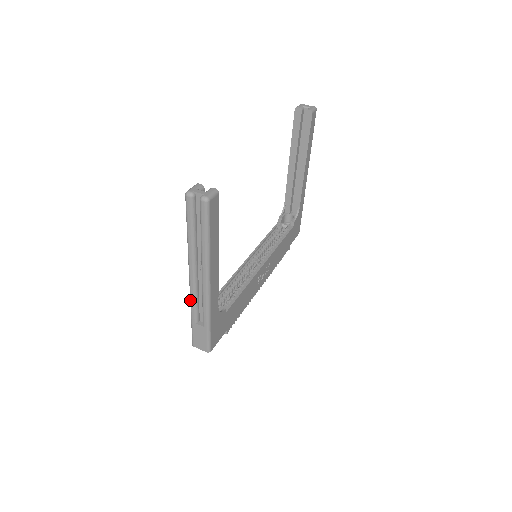
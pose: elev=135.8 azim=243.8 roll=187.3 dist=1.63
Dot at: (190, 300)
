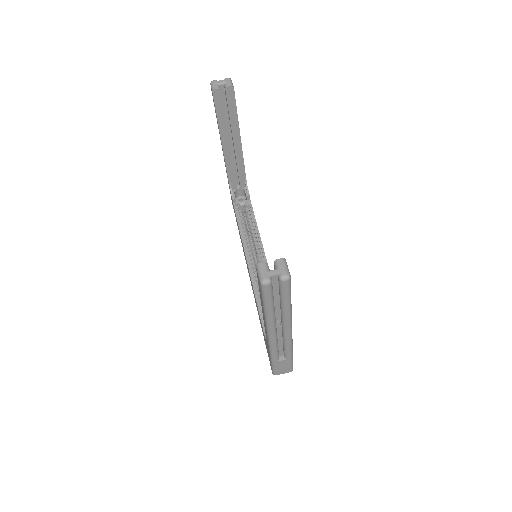
Dot at: (271, 350)
